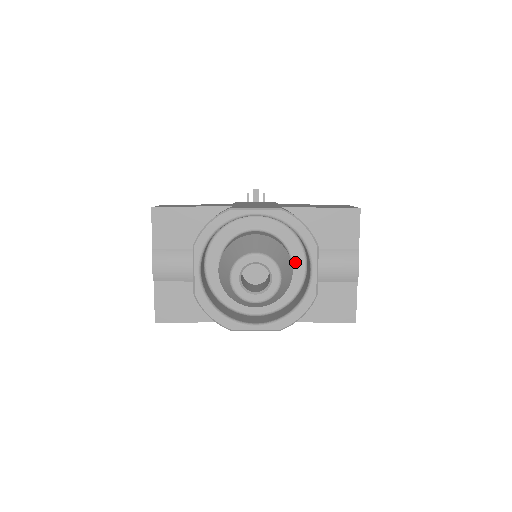
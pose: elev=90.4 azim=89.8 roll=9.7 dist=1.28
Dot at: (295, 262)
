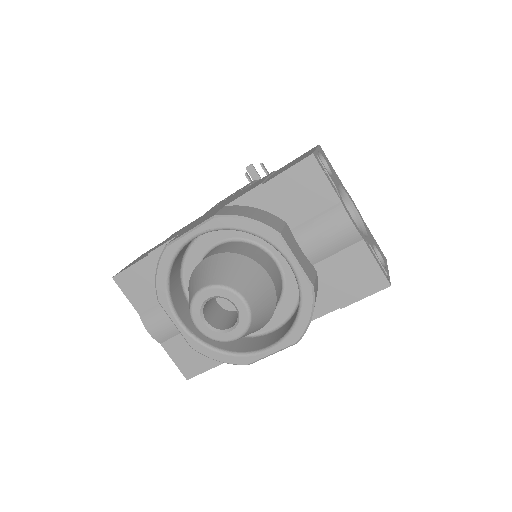
Dot at: (278, 255)
